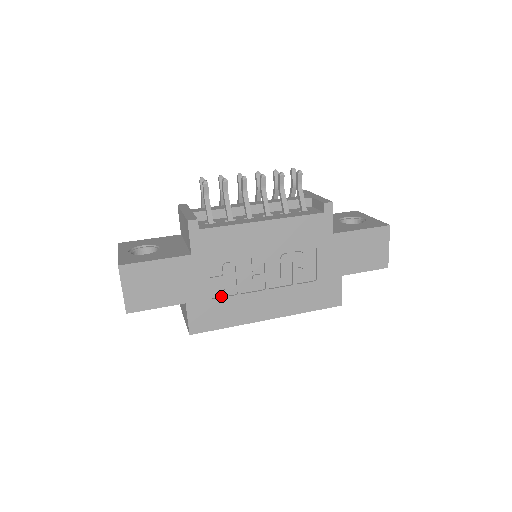
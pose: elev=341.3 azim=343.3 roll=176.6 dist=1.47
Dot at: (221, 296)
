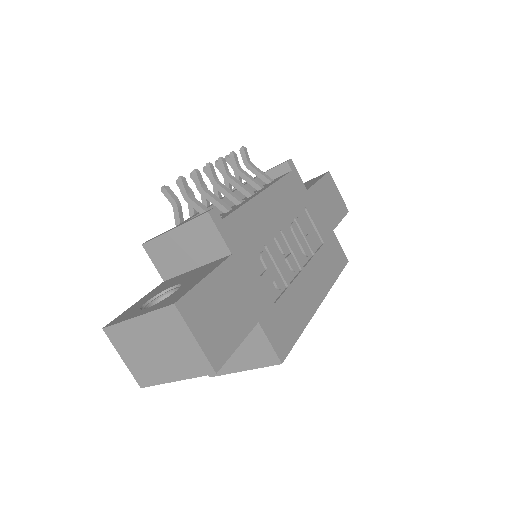
Dot at: (277, 297)
